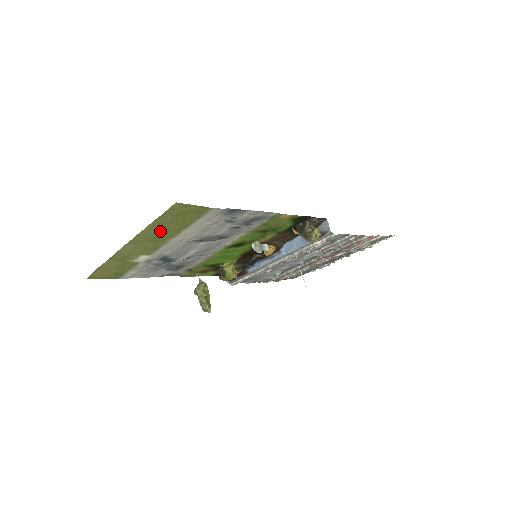
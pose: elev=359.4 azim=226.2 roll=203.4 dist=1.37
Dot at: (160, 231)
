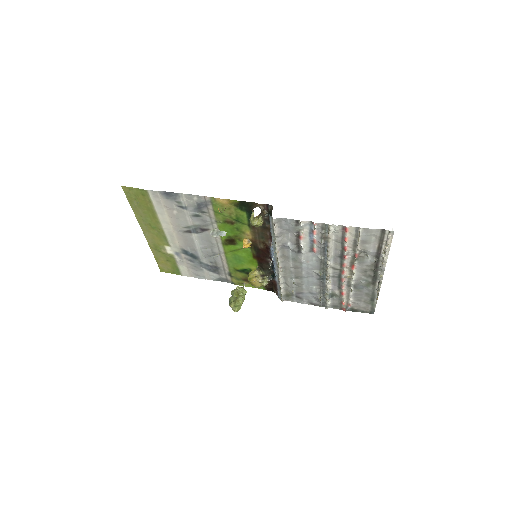
Dot at: (146, 217)
